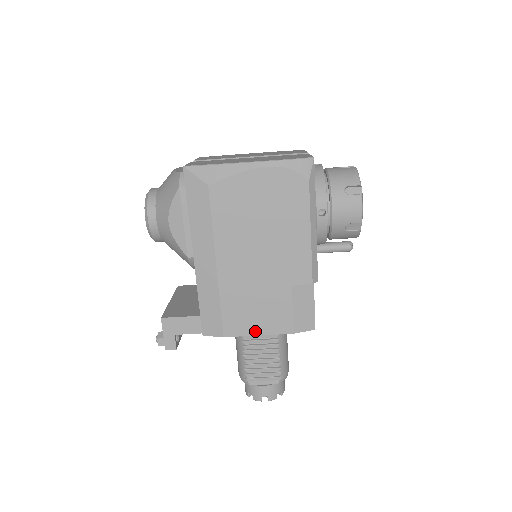
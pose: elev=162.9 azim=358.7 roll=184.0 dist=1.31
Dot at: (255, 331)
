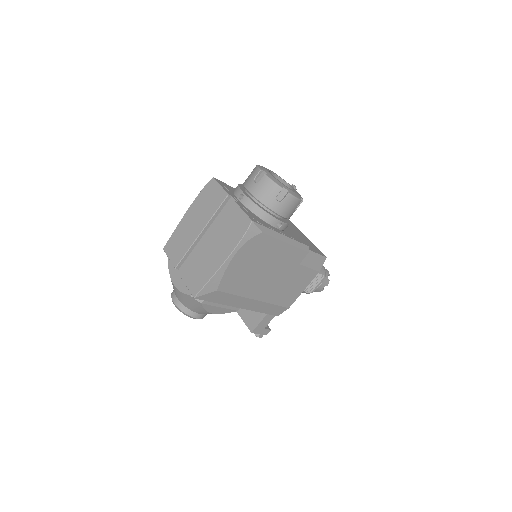
Dot at: (301, 291)
